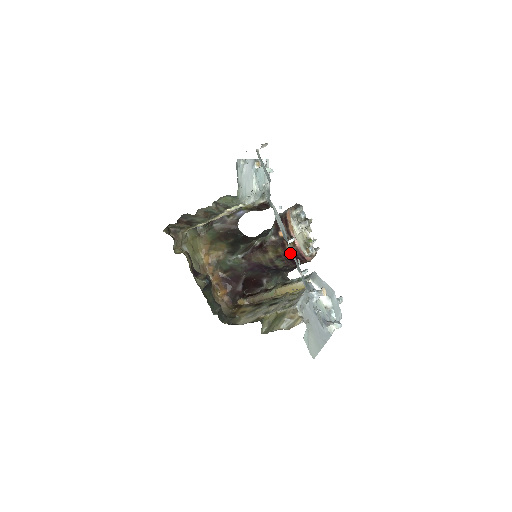
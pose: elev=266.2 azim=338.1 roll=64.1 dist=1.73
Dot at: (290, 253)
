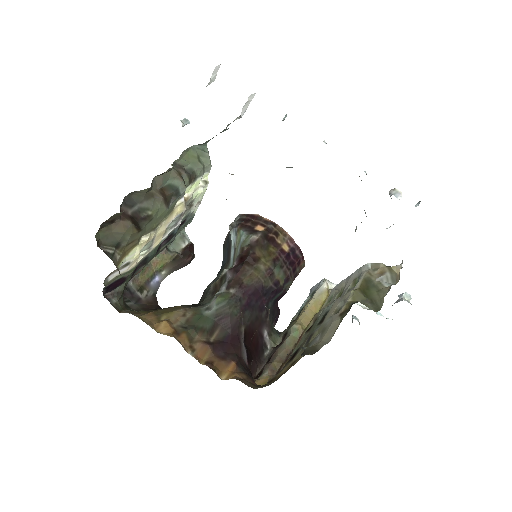
Dot at: (285, 249)
